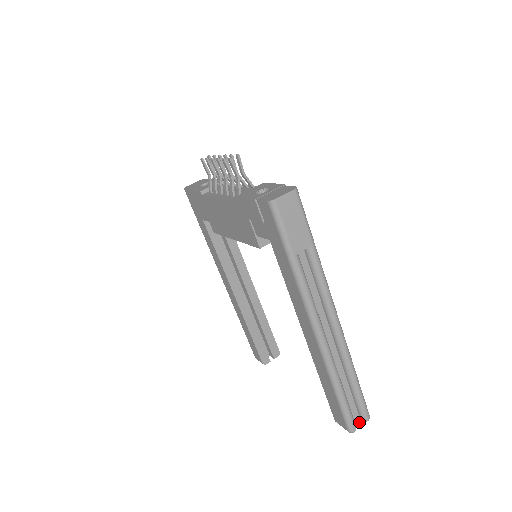
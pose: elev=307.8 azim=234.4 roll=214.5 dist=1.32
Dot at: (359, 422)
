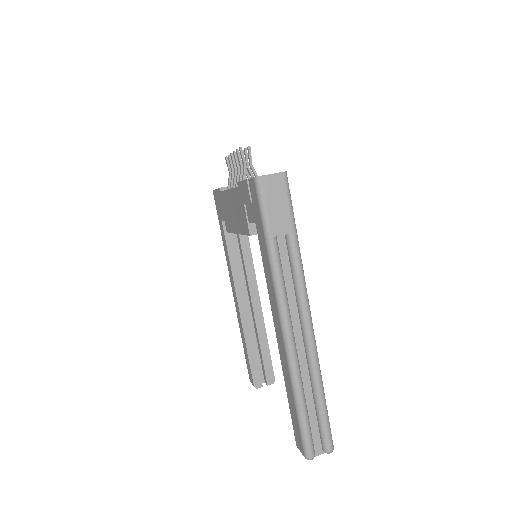
Dot at: (320, 452)
